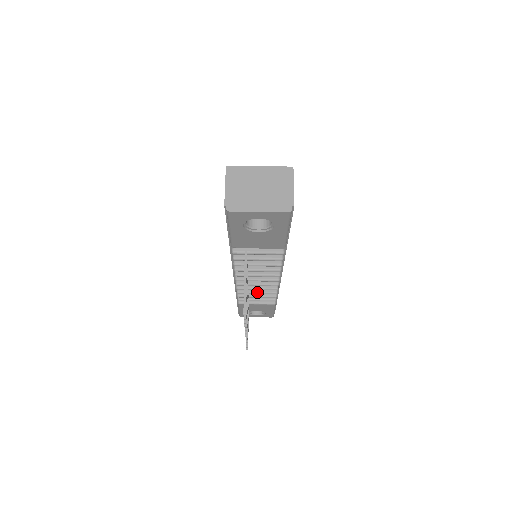
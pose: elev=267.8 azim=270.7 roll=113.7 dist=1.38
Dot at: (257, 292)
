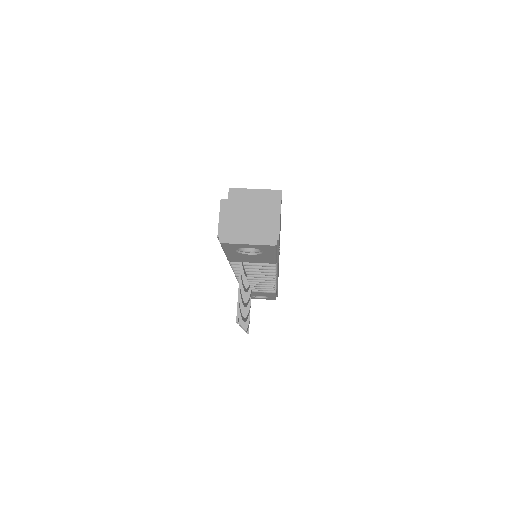
Dot at: (257, 285)
